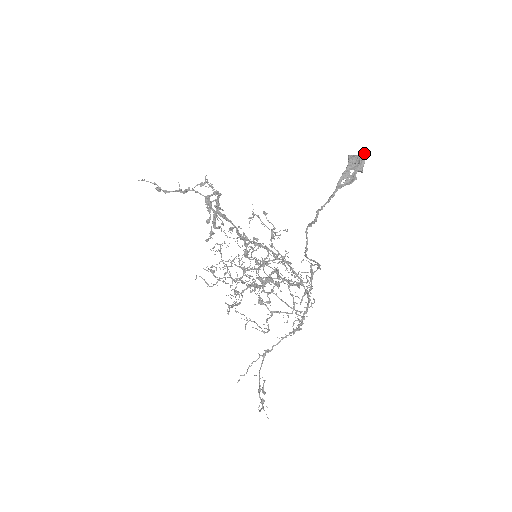
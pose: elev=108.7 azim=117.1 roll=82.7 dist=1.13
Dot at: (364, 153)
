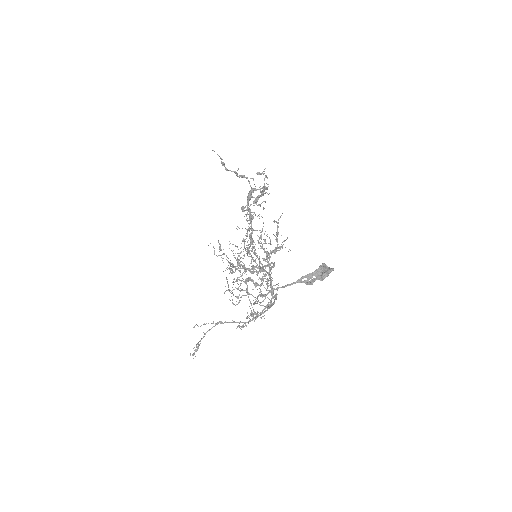
Dot at: (329, 272)
